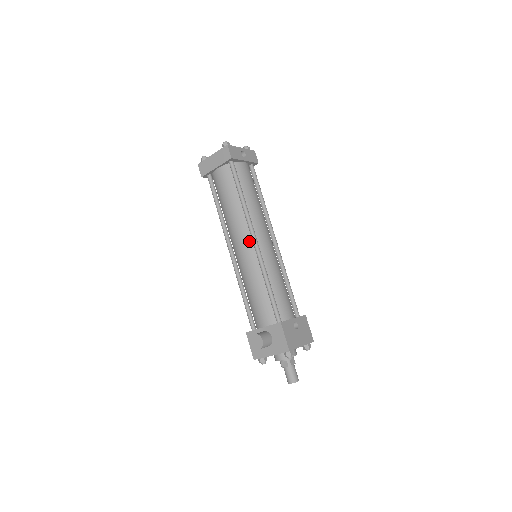
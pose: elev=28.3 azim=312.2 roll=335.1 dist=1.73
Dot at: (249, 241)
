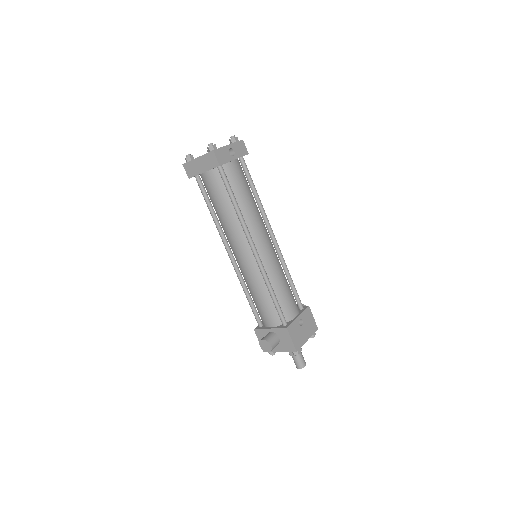
Dot at: (248, 249)
